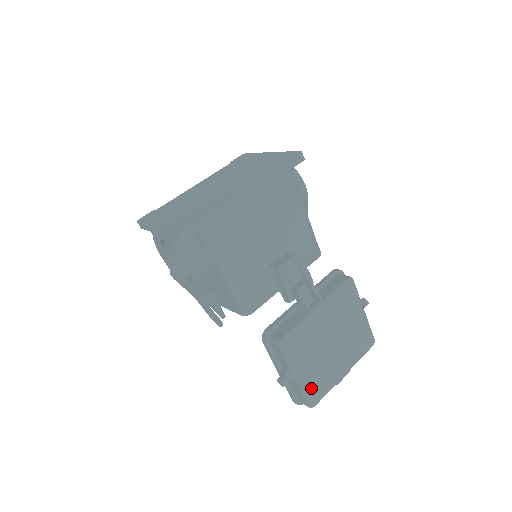
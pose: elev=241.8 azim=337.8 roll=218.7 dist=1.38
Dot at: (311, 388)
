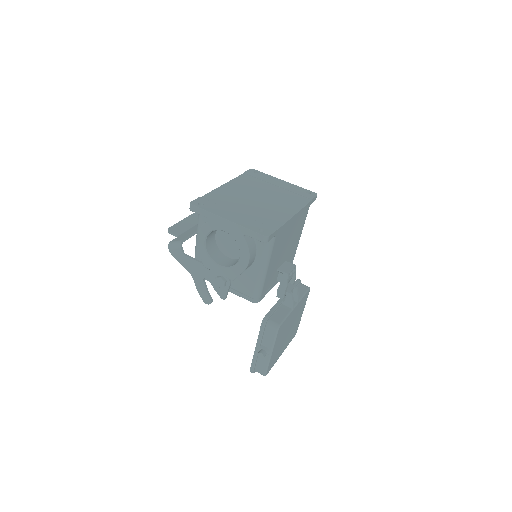
Dot at: (271, 362)
